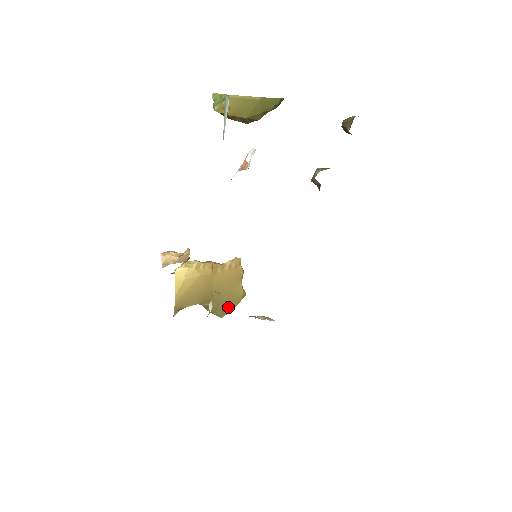
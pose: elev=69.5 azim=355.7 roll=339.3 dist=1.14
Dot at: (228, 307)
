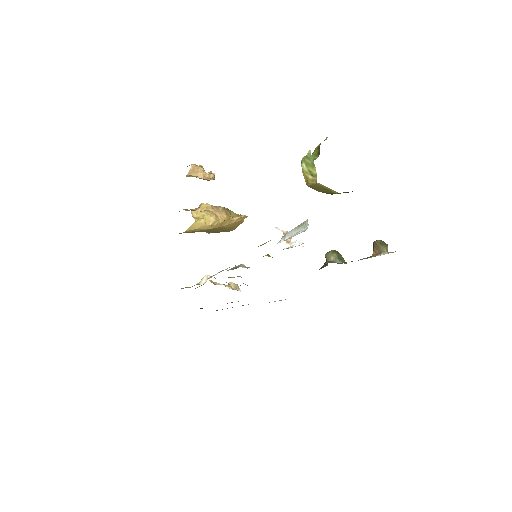
Dot at: (217, 232)
